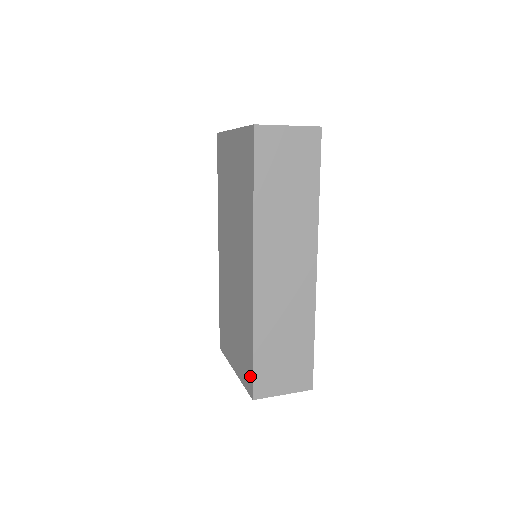
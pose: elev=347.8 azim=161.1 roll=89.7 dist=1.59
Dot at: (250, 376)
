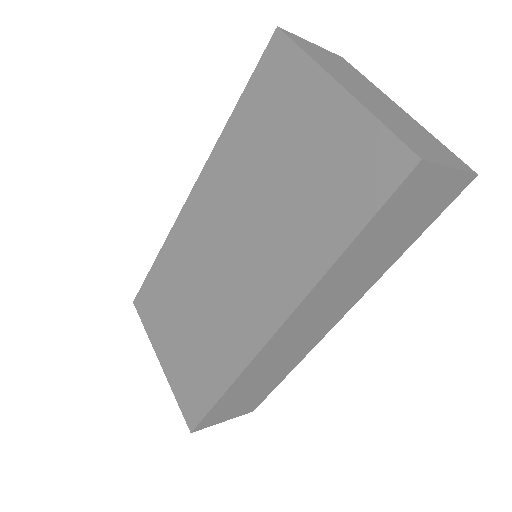
Dot at: (198, 410)
